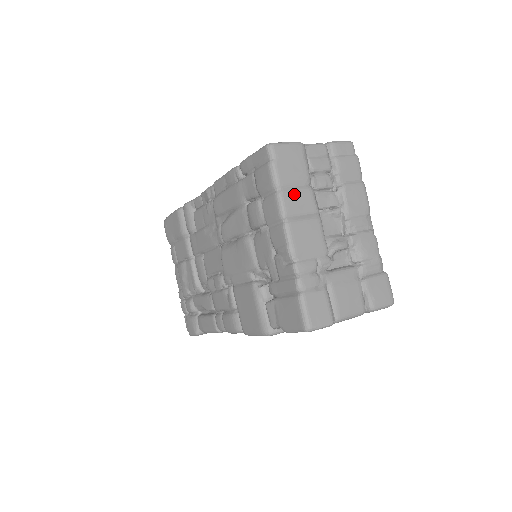
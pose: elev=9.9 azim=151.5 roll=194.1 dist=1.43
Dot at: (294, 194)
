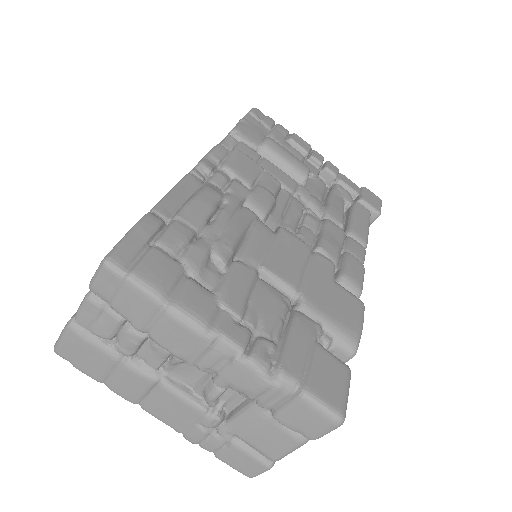
Dot at: (118, 382)
